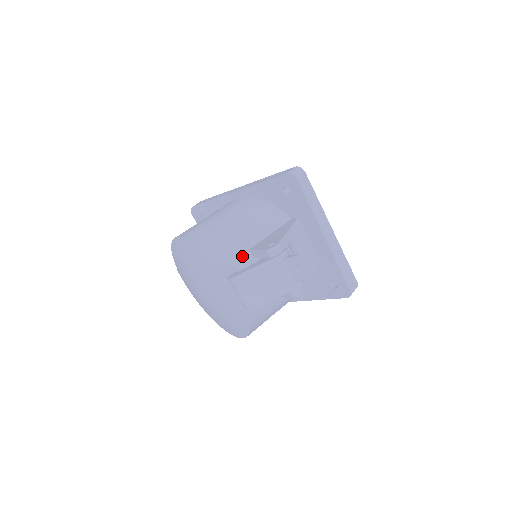
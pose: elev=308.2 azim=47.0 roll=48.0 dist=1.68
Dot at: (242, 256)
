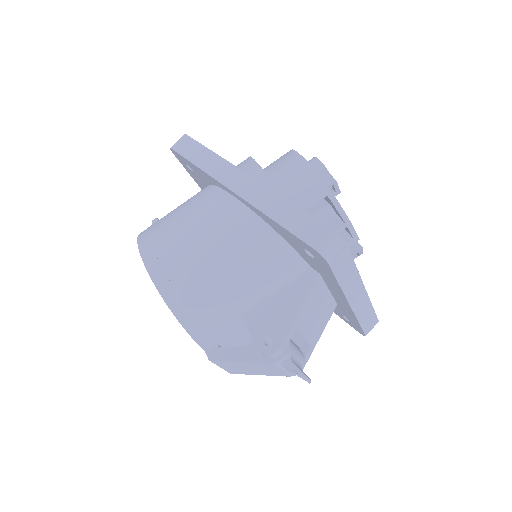
Dot at: (229, 324)
